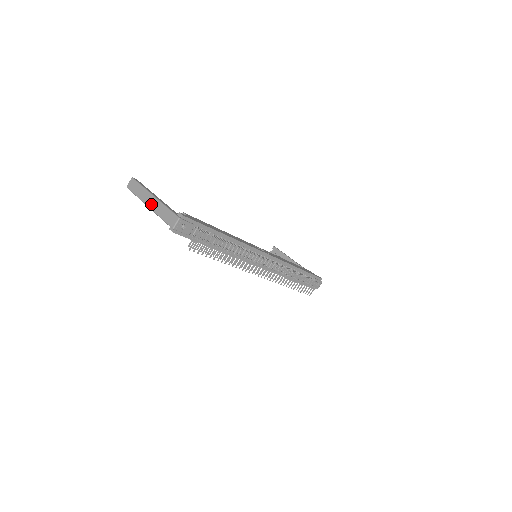
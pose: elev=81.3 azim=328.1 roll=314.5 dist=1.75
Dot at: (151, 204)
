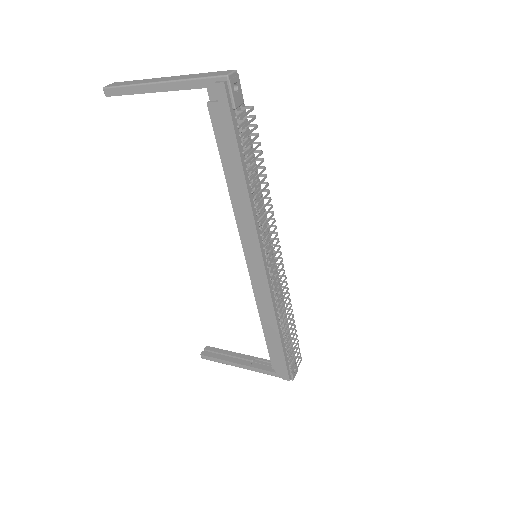
Dot at: (168, 79)
